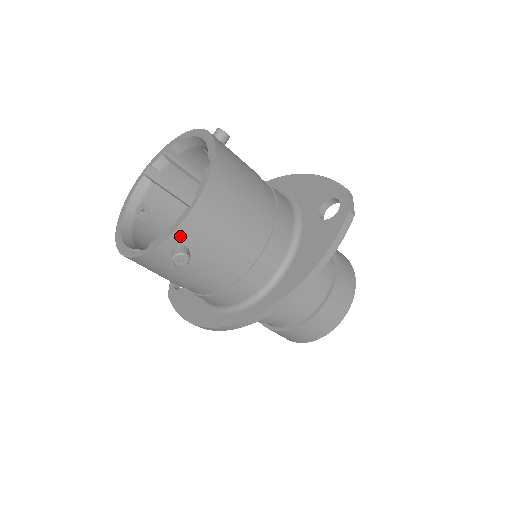
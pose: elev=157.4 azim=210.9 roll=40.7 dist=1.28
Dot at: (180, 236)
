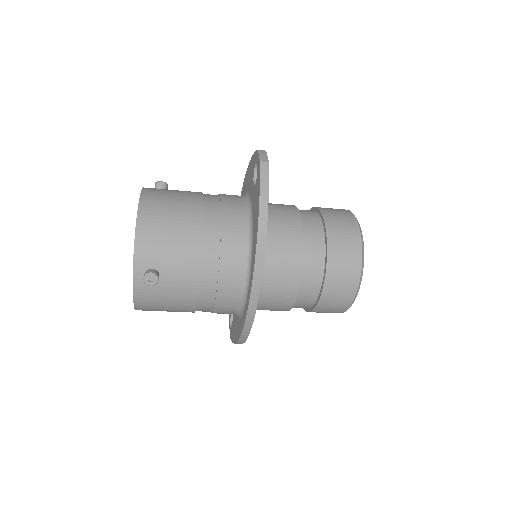
Dot at: (141, 263)
